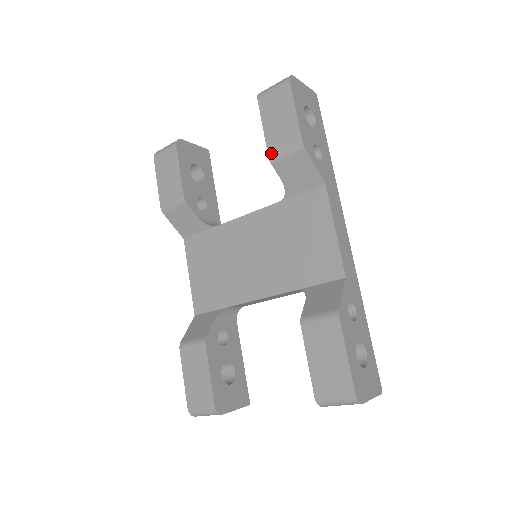
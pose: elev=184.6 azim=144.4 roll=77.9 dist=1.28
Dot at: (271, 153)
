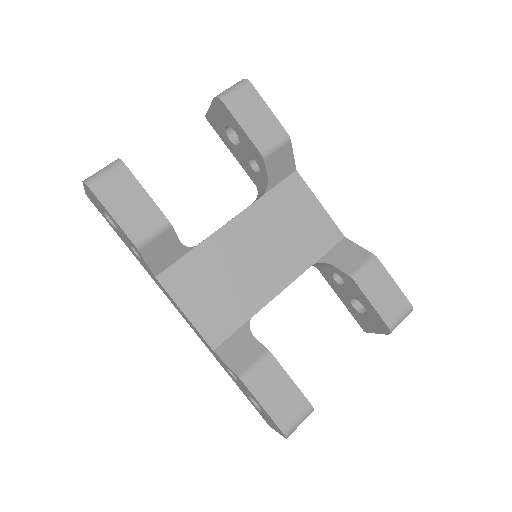
Dot at: (262, 149)
